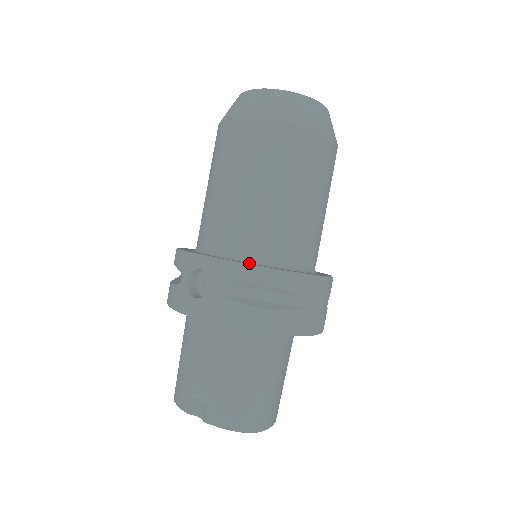
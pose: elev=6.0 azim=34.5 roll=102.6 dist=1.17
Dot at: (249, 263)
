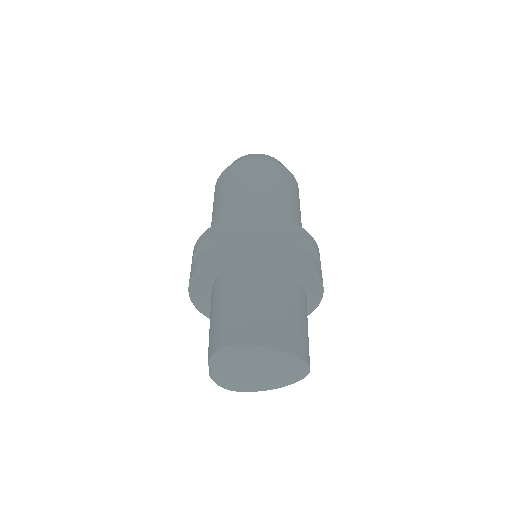
Dot at: occluded
